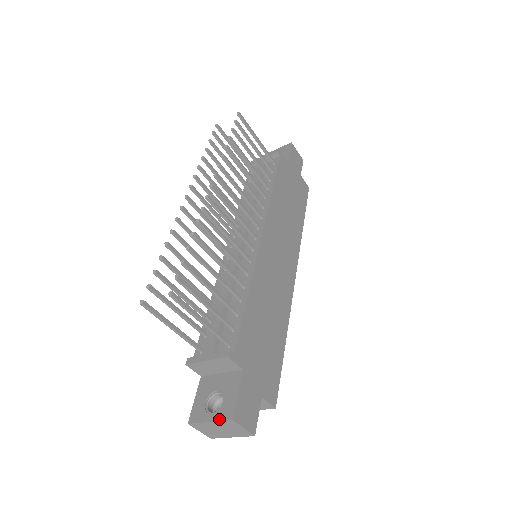
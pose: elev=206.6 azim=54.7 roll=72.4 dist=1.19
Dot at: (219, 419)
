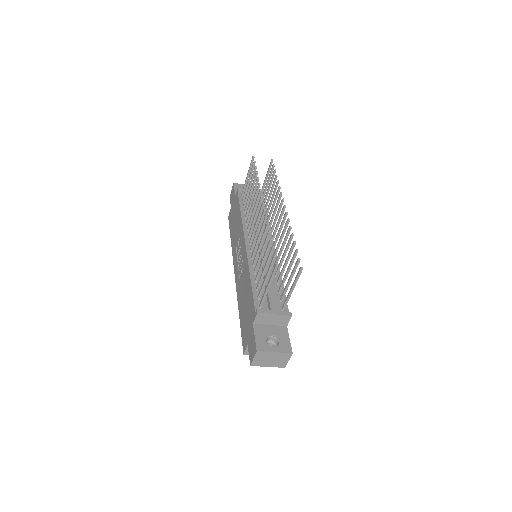
Dot at: (282, 351)
